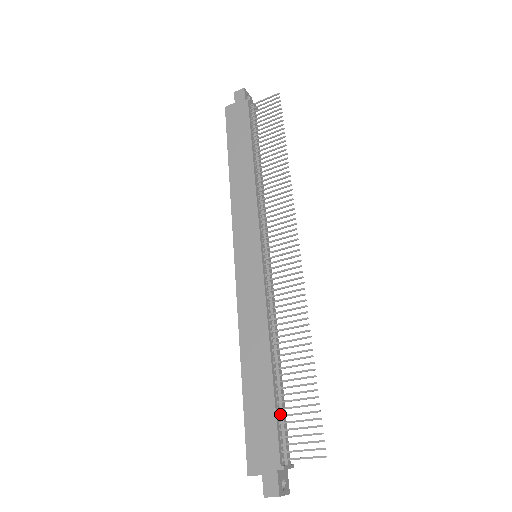
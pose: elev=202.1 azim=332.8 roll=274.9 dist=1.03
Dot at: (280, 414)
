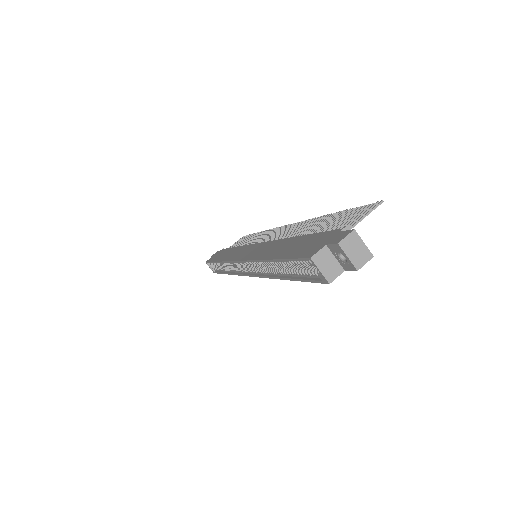
Dot at: occluded
